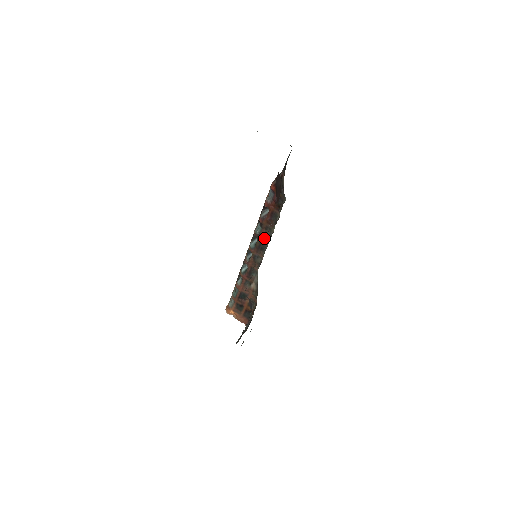
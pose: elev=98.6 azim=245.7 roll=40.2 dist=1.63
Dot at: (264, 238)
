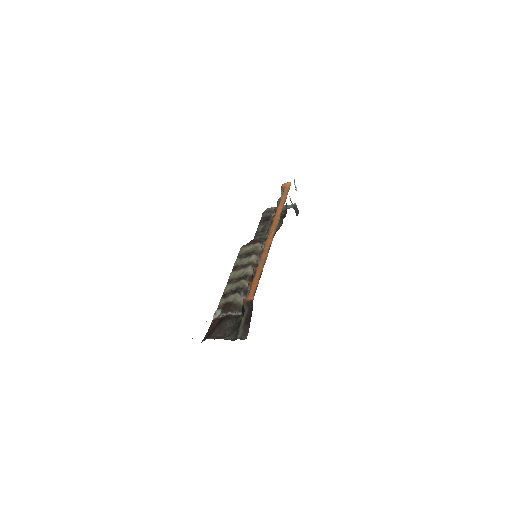
Dot at: occluded
